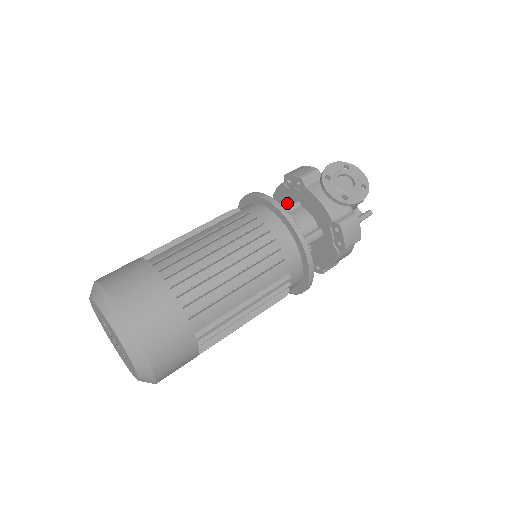
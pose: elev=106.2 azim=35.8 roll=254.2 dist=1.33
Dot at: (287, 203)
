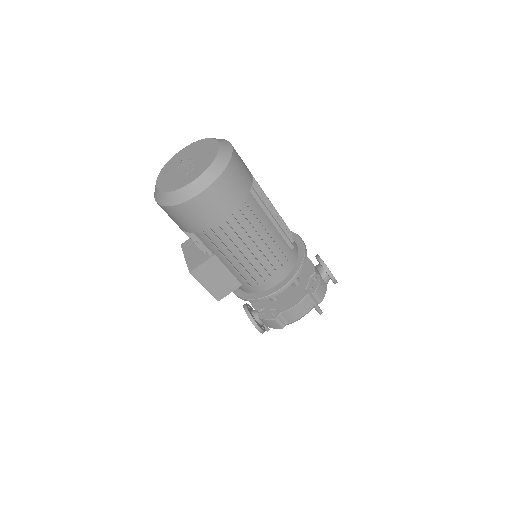
Dot at: occluded
